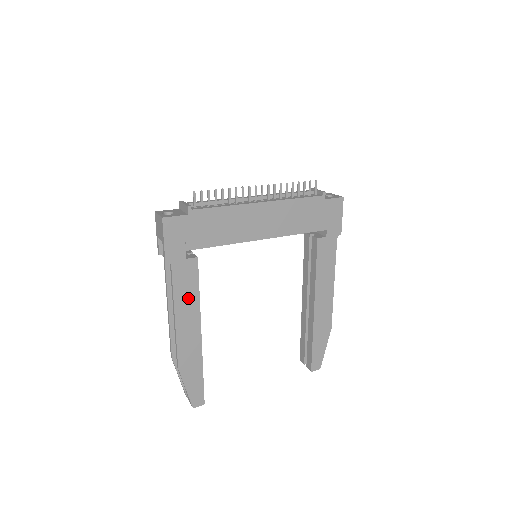
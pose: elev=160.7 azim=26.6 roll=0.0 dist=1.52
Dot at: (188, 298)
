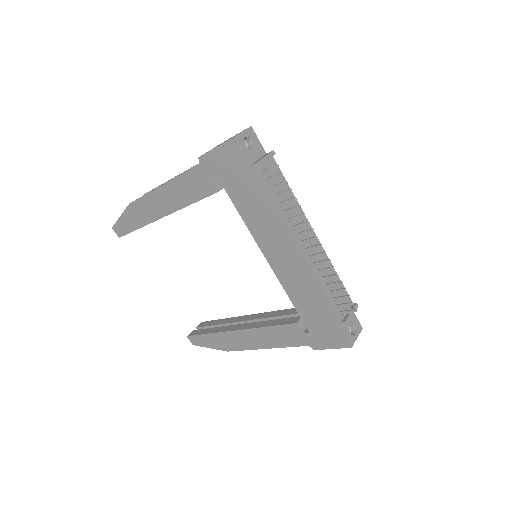
Dot at: (182, 194)
